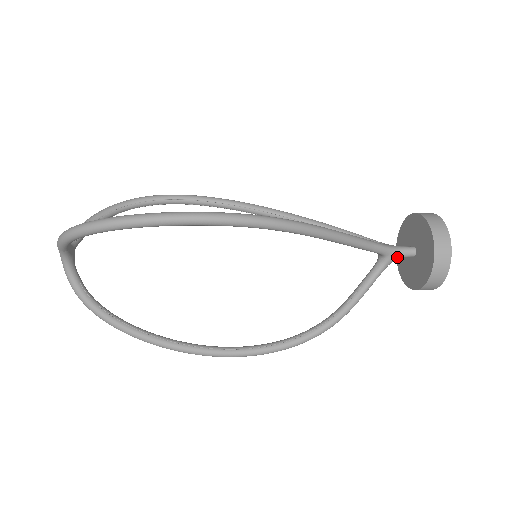
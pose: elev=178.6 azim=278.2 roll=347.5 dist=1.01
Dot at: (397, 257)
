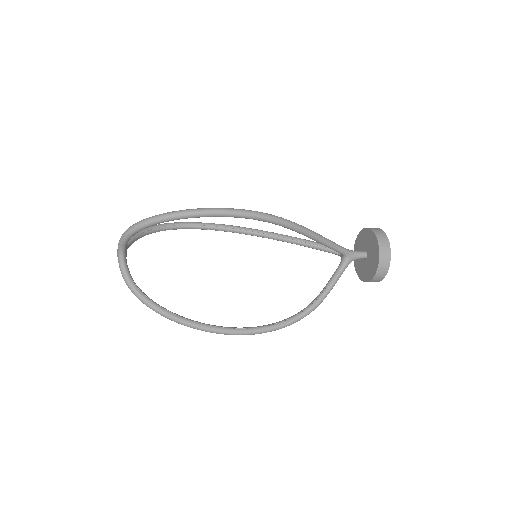
Dot at: (354, 258)
